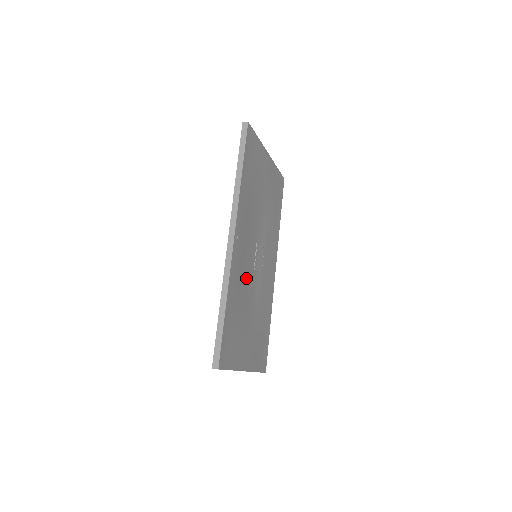
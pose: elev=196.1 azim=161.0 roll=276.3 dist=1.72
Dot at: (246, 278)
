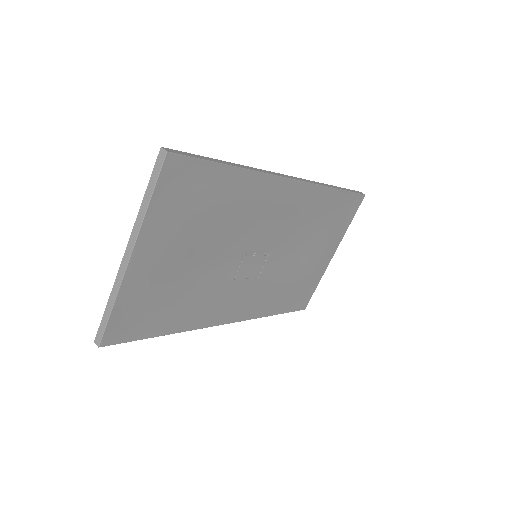
Dot at: (243, 231)
